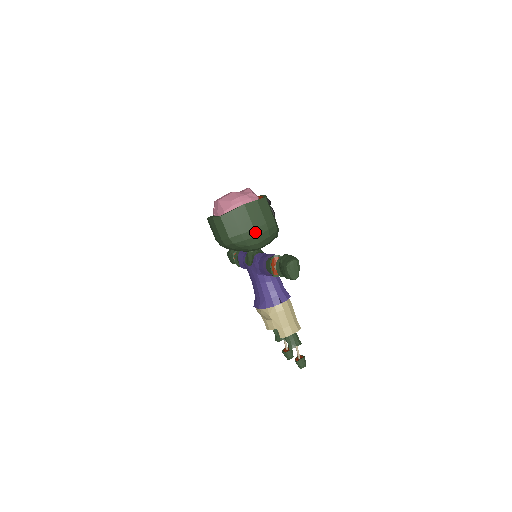
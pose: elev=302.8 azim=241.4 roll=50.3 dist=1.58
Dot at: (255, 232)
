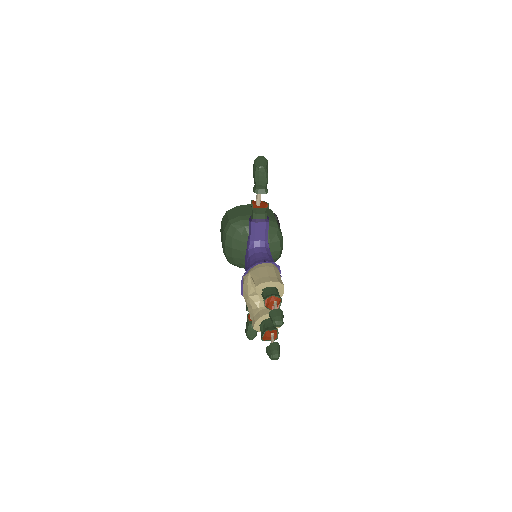
Dot at: occluded
